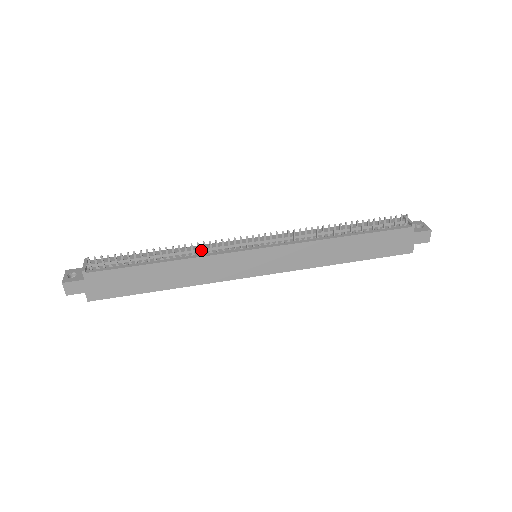
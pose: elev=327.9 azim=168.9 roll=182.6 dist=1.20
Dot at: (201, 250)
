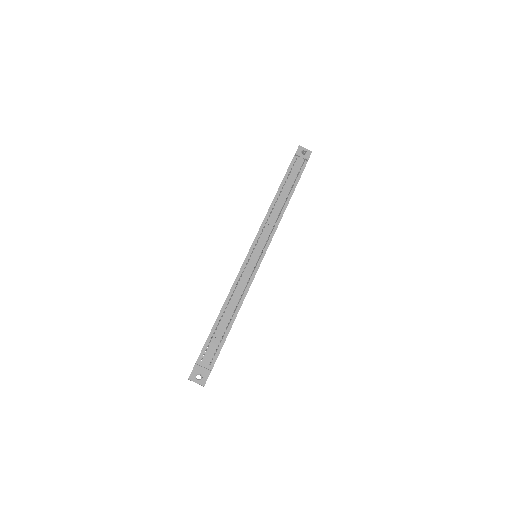
Dot at: (242, 288)
